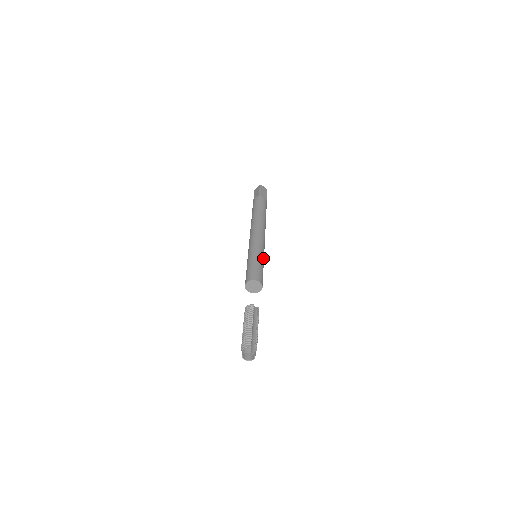
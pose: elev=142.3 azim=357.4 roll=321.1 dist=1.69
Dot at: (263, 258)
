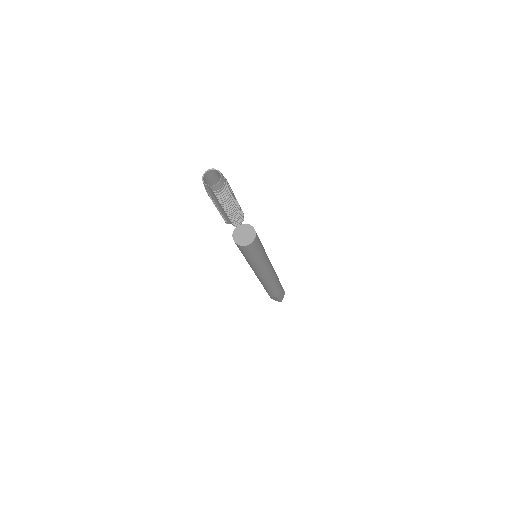
Dot at: (263, 247)
